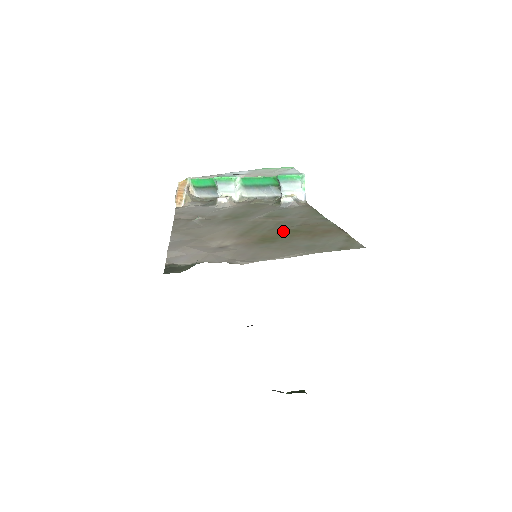
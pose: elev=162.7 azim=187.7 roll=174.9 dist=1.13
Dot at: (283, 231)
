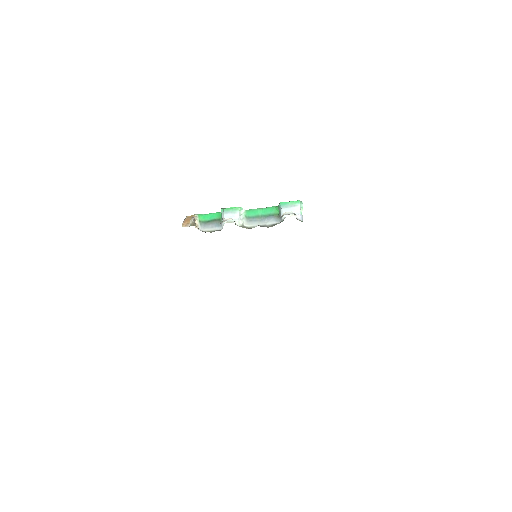
Dot at: occluded
